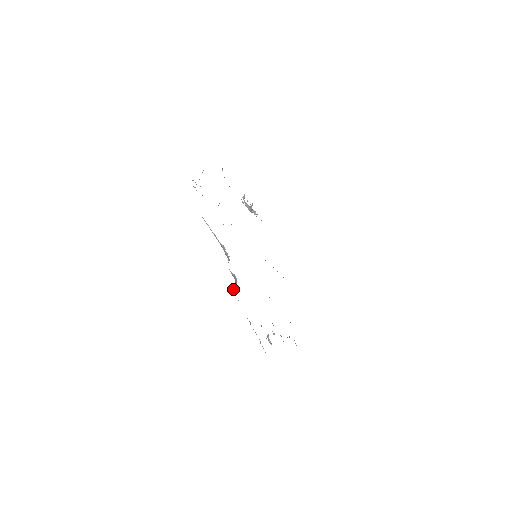
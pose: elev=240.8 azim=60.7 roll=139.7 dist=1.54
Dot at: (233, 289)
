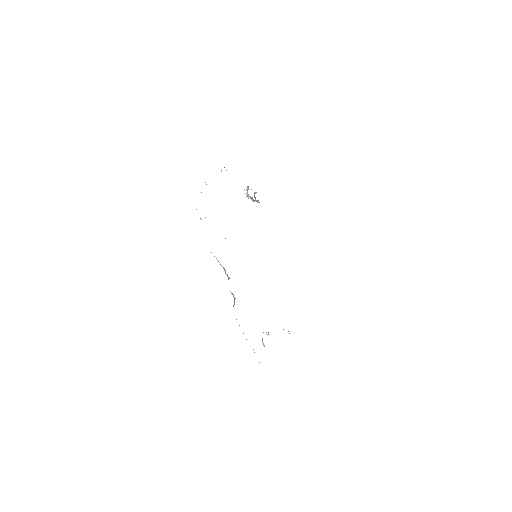
Dot at: occluded
